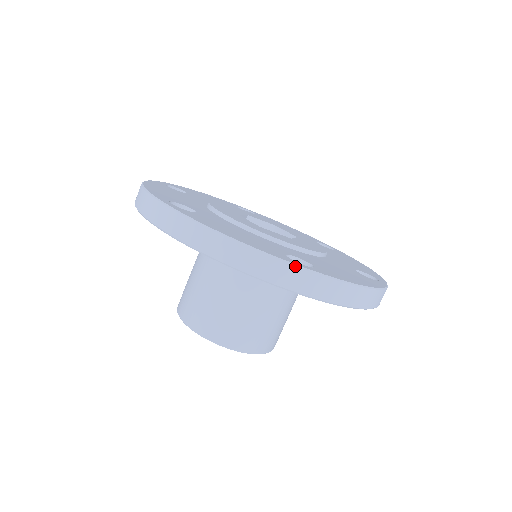
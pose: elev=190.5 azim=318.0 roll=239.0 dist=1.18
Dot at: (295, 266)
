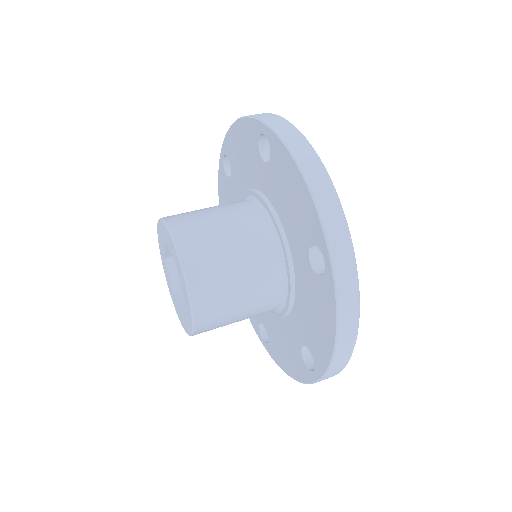
Dot at: (351, 240)
